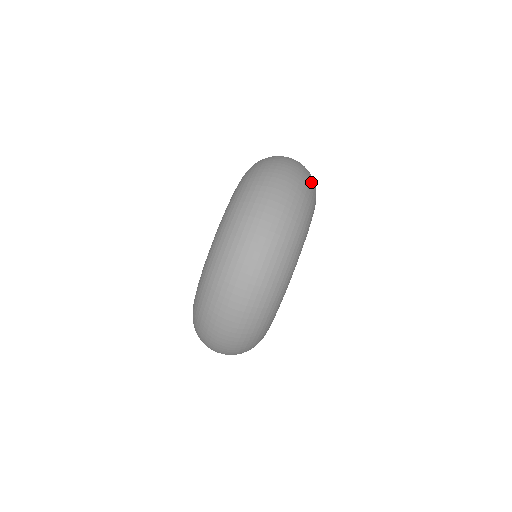
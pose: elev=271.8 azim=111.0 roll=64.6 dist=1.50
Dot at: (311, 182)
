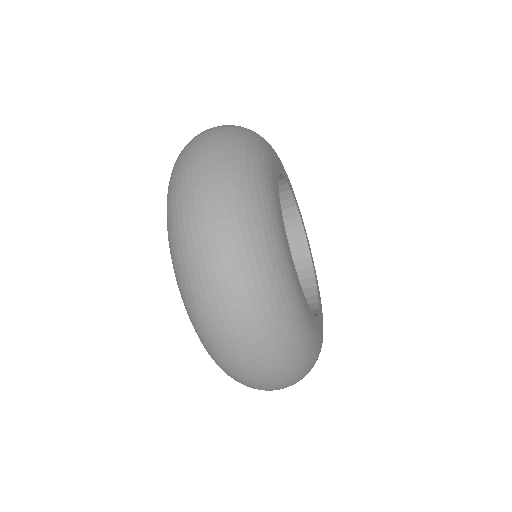
Dot at: (248, 130)
